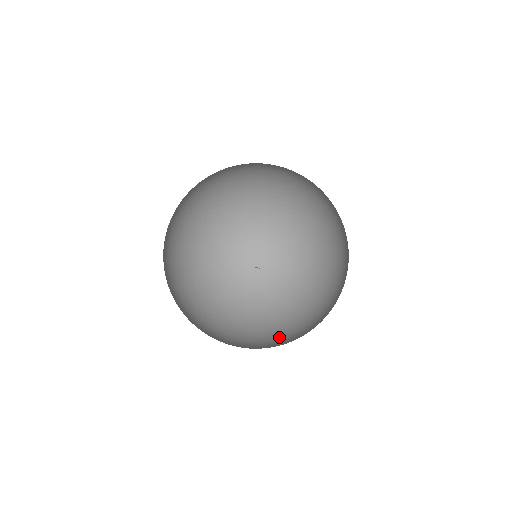
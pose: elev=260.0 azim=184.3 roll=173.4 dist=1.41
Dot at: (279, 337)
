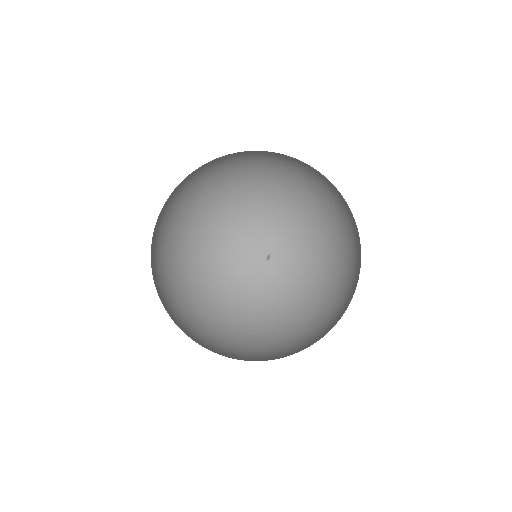
Dot at: (348, 259)
